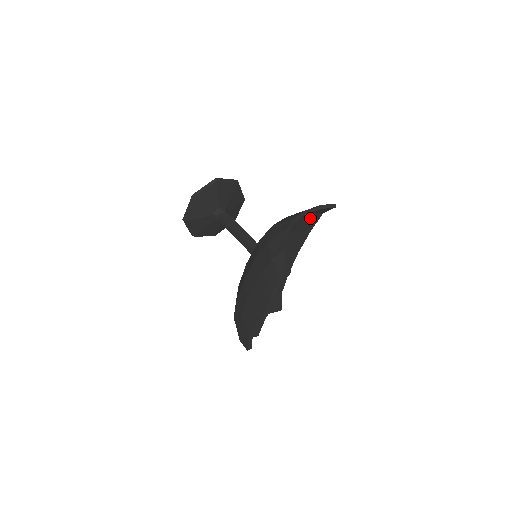
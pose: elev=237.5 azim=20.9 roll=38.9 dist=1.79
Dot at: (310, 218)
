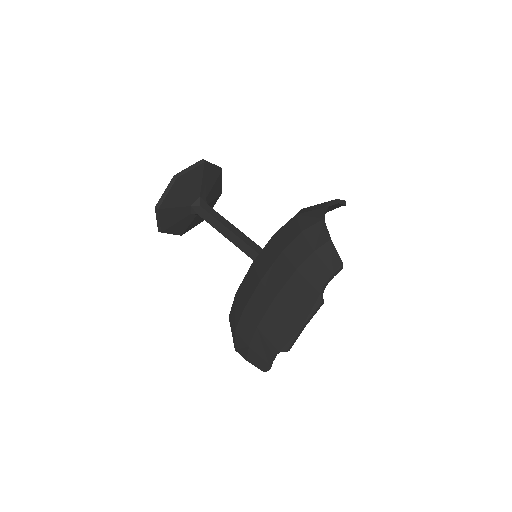
Dot at: occluded
